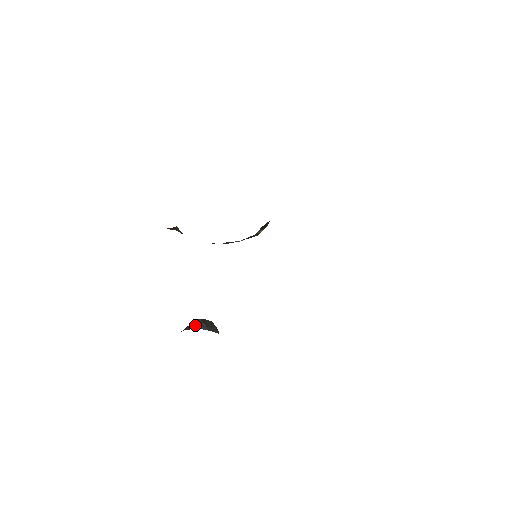
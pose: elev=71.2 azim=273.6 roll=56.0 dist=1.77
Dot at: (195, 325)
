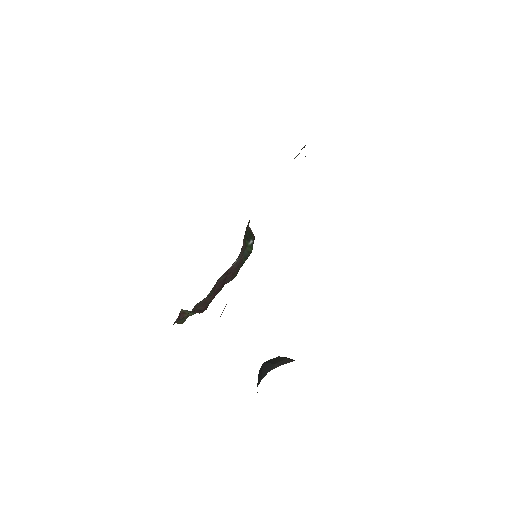
Dot at: (262, 373)
